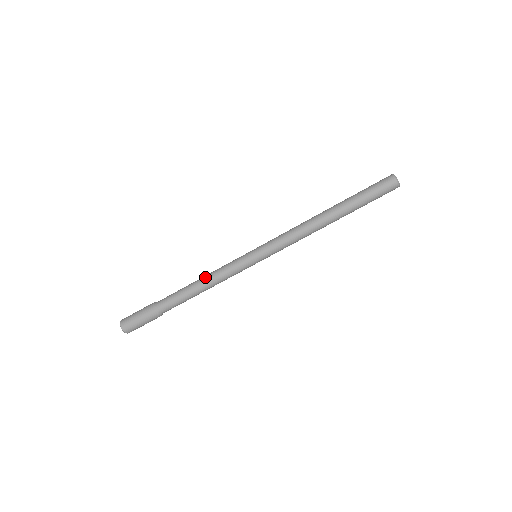
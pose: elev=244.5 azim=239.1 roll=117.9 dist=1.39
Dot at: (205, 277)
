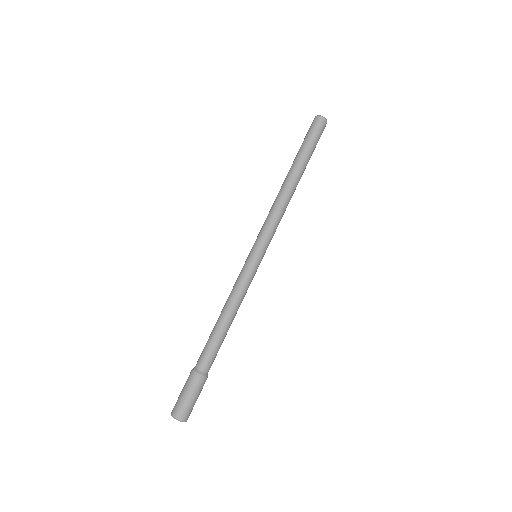
Dot at: occluded
